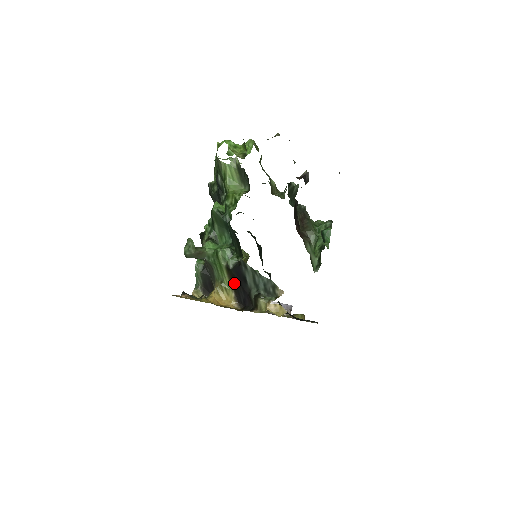
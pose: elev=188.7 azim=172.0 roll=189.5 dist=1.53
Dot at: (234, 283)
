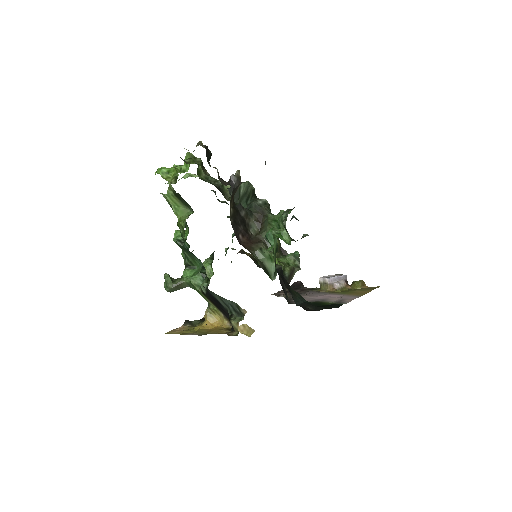
Dot at: (215, 305)
